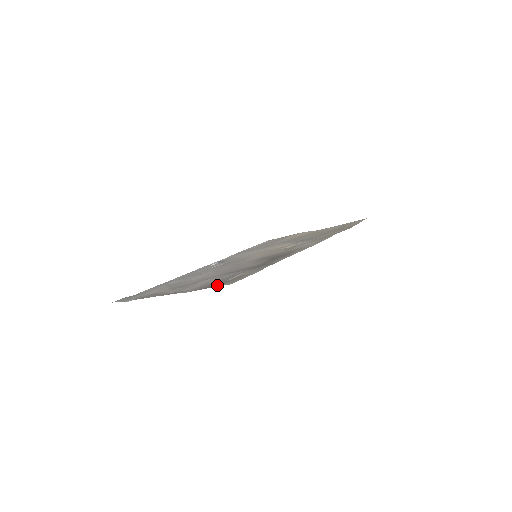
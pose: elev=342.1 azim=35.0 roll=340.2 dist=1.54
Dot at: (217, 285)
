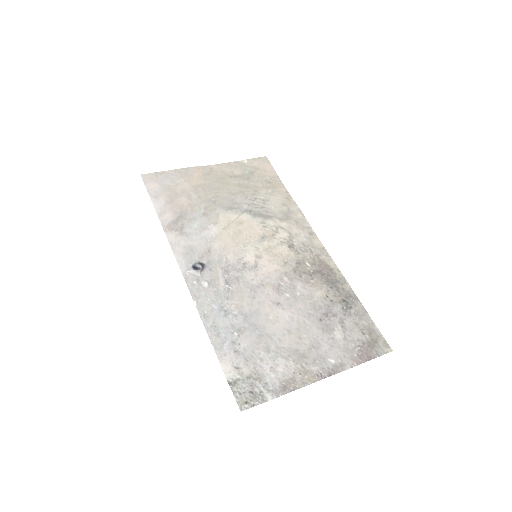
Dot at: (377, 353)
